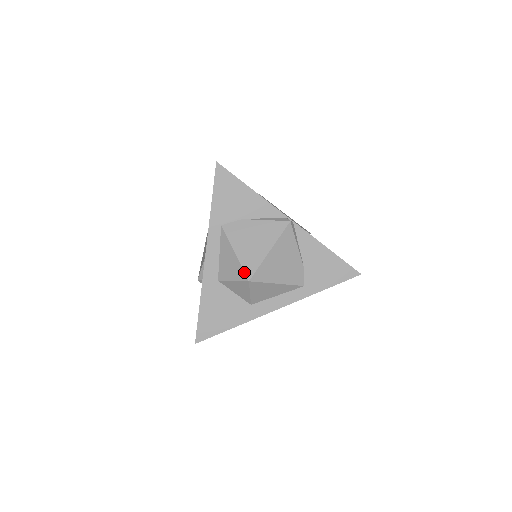
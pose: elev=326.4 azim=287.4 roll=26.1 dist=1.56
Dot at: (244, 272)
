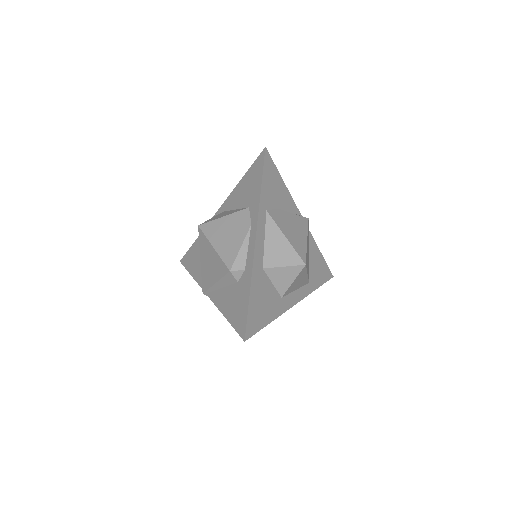
Dot at: (299, 256)
